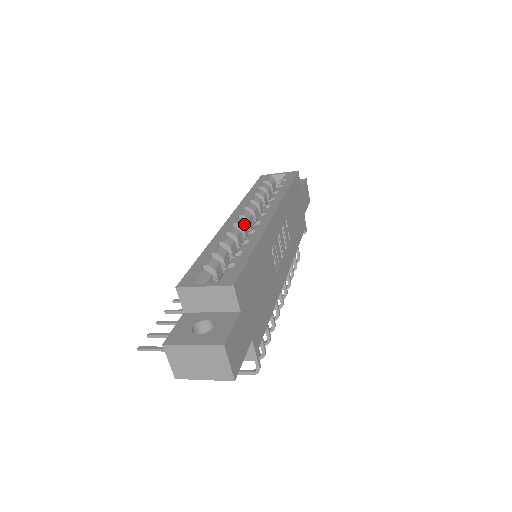
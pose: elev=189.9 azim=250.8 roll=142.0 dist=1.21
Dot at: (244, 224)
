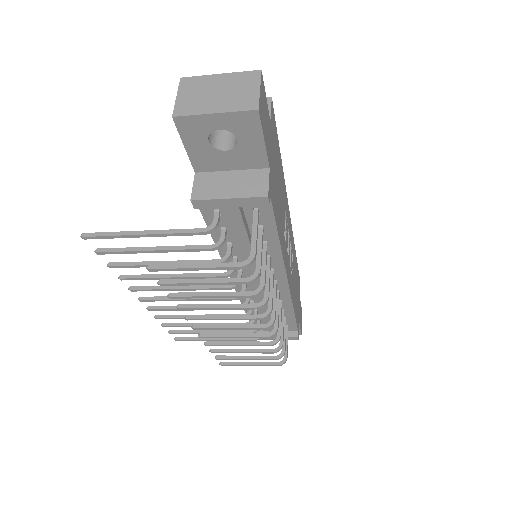
Dot at: occluded
